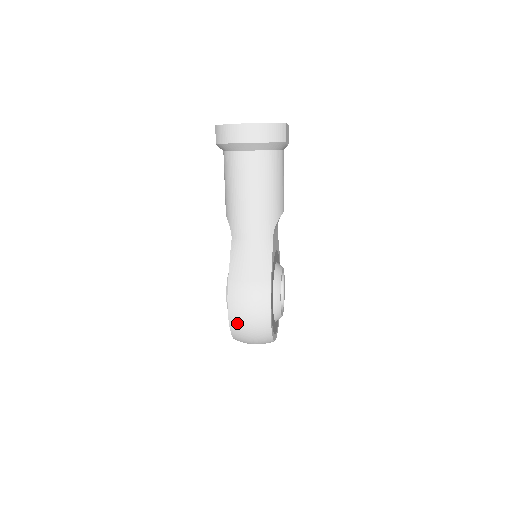
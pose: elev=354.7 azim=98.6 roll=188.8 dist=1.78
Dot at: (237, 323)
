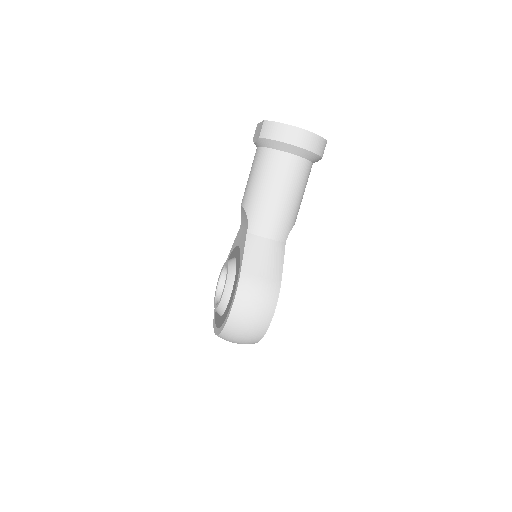
Dot at: (239, 317)
